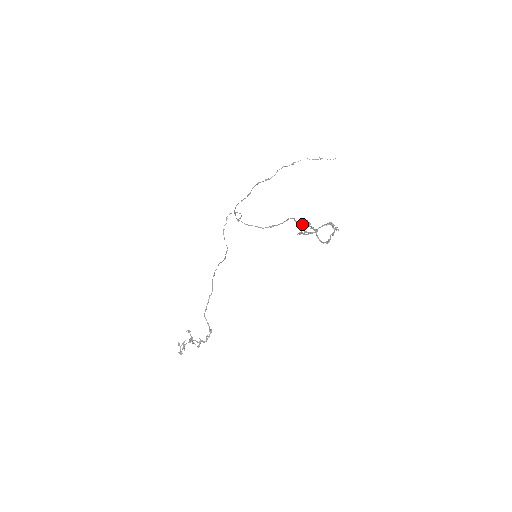
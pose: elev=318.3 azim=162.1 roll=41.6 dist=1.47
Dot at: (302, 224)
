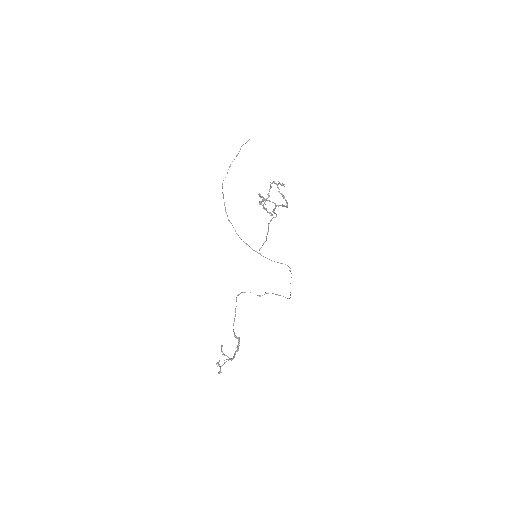
Dot at: (274, 208)
